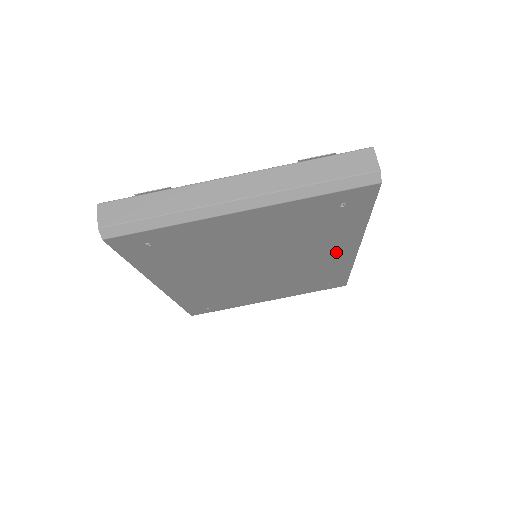
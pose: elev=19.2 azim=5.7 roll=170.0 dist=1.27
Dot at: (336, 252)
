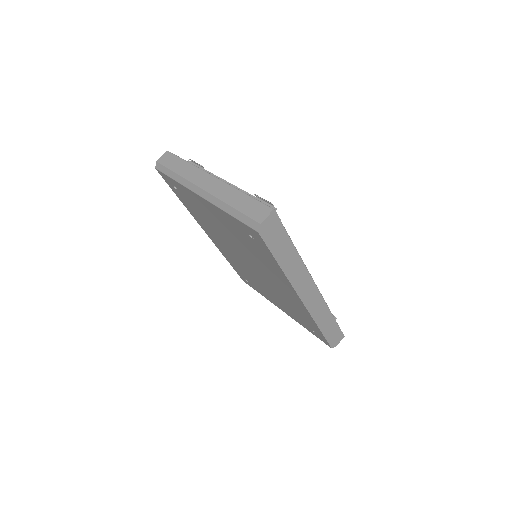
Dot at: (288, 290)
